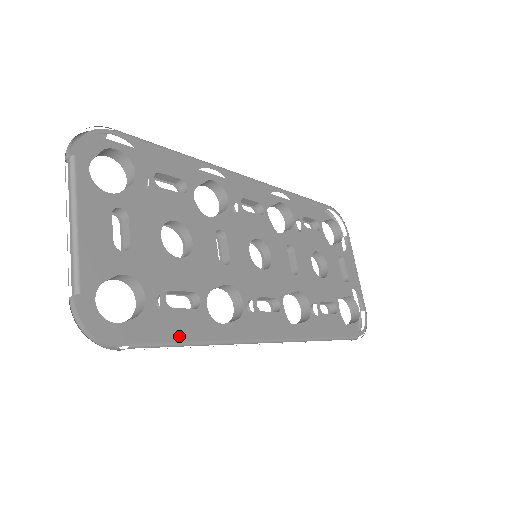
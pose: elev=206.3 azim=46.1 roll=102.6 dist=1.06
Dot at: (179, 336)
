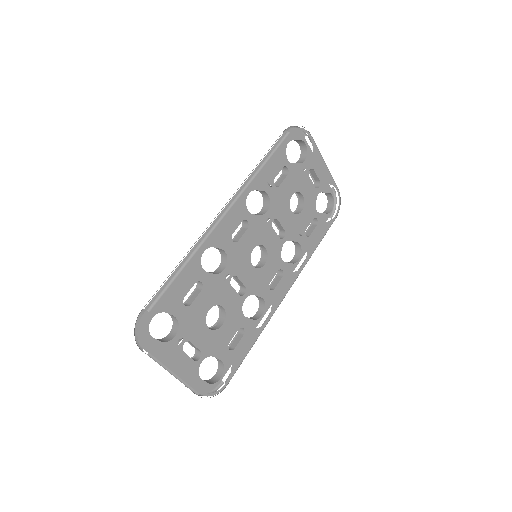
Dot at: (244, 355)
